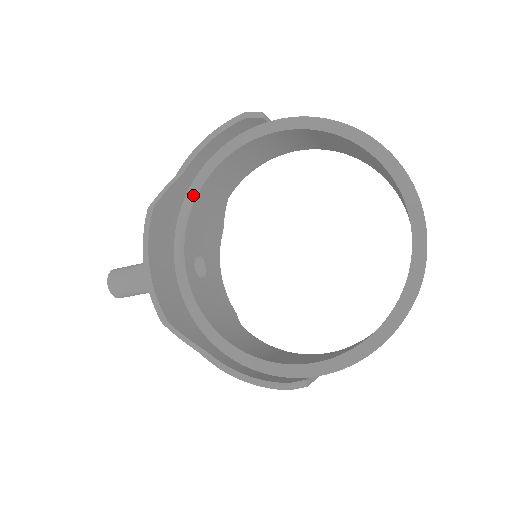
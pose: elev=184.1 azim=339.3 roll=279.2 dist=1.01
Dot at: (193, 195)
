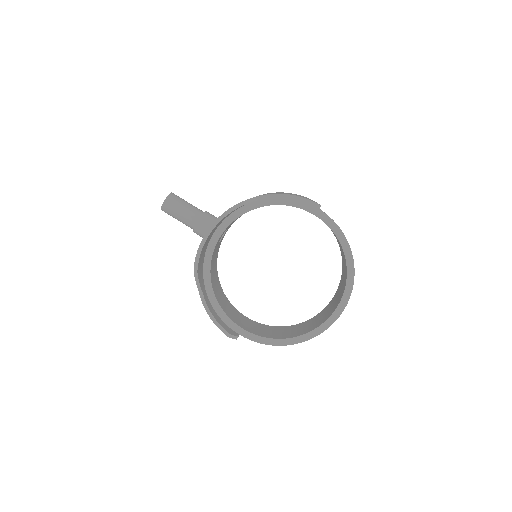
Dot at: (252, 207)
